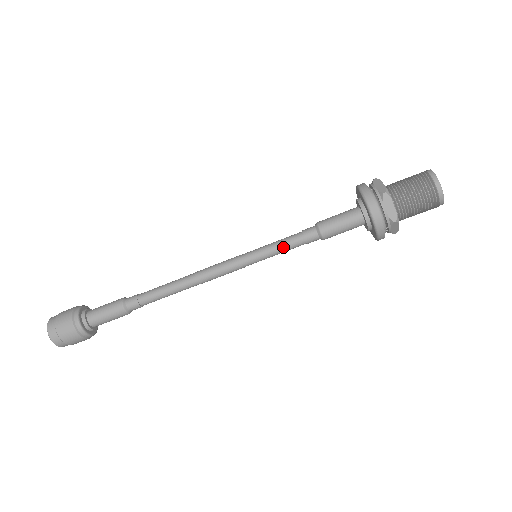
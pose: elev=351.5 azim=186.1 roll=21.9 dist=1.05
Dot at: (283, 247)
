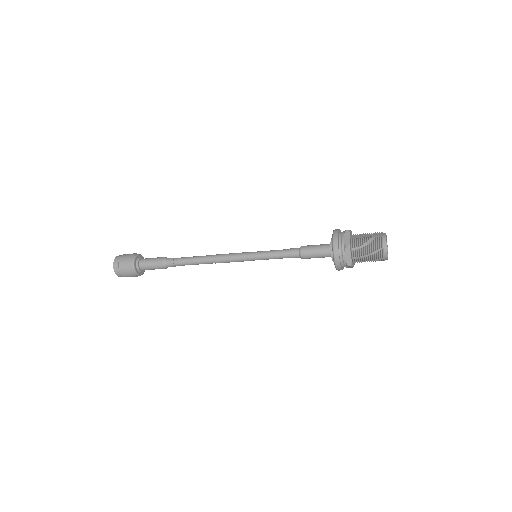
Dot at: (274, 257)
